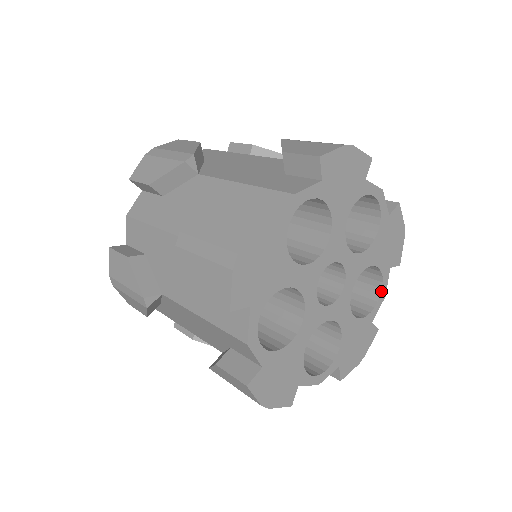
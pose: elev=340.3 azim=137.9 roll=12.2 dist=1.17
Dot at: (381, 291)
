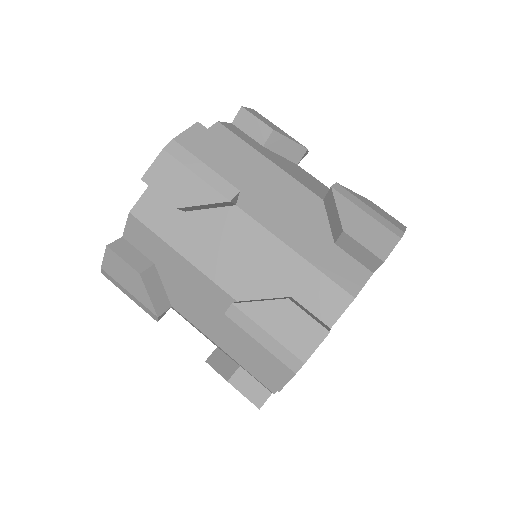
Dot at: occluded
